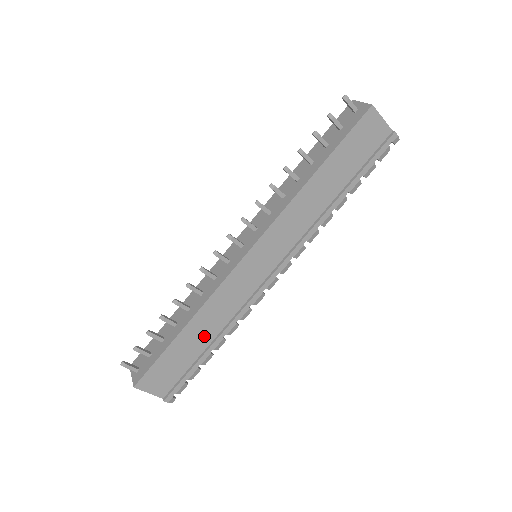
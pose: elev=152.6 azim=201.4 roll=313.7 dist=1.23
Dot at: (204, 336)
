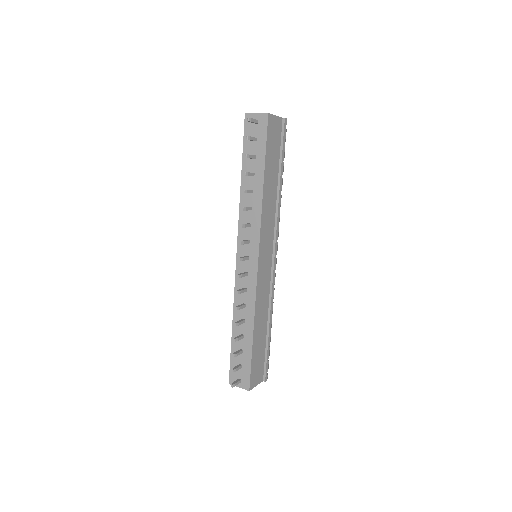
Dot at: (263, 327)
